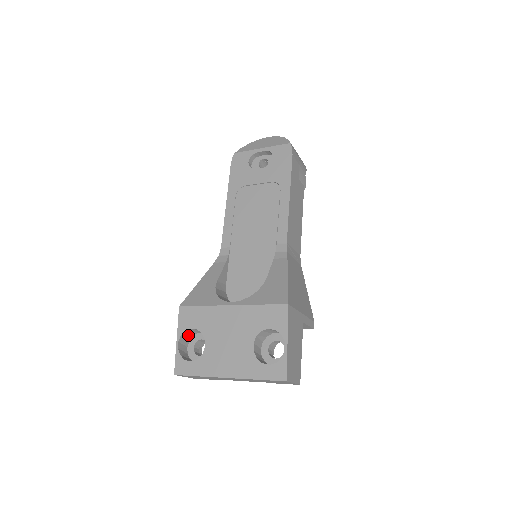
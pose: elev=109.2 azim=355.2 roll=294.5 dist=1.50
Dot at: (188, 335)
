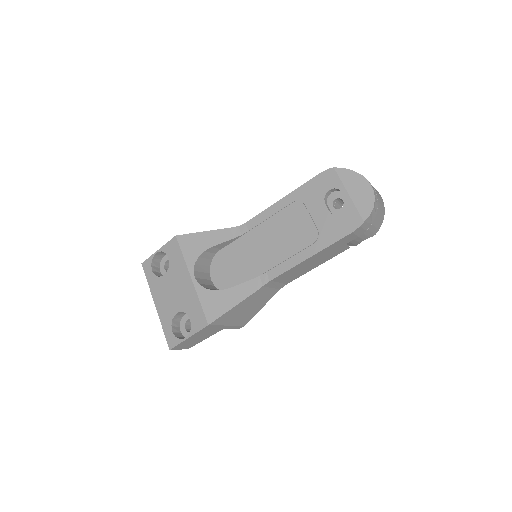
Dot at: occluded
